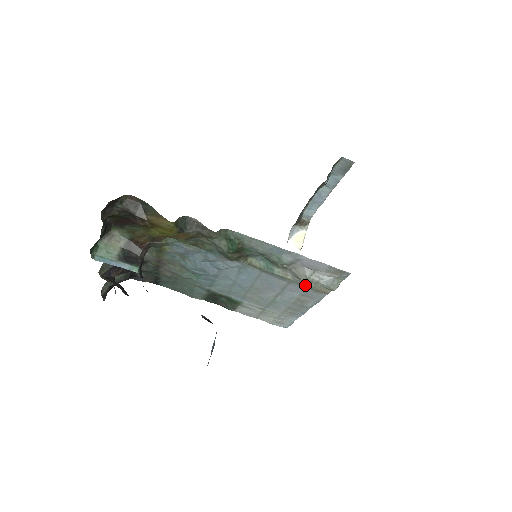
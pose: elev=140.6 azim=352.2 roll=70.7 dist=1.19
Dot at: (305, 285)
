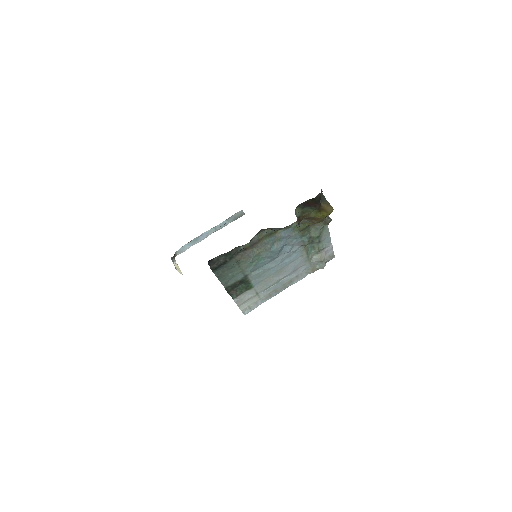
Dot at: (311, 266)
